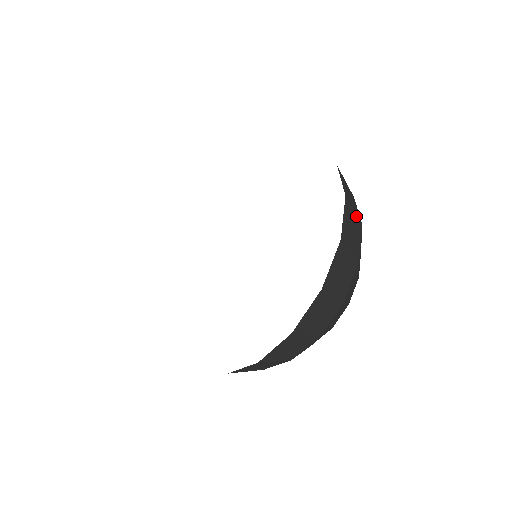
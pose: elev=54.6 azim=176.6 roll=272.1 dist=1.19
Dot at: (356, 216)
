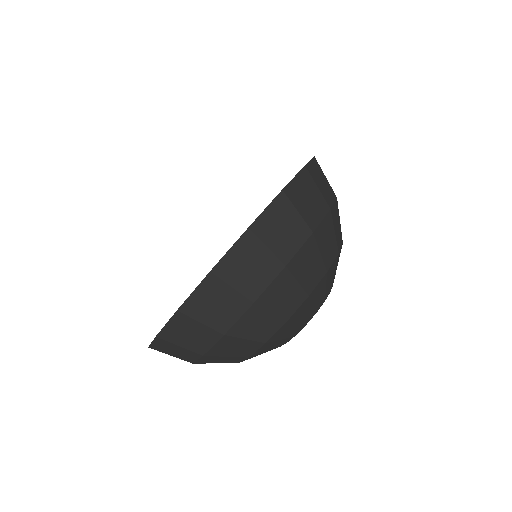
Dot at: (271, 254)
